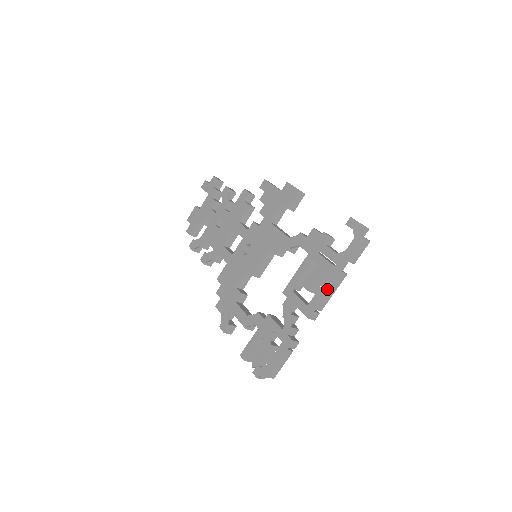
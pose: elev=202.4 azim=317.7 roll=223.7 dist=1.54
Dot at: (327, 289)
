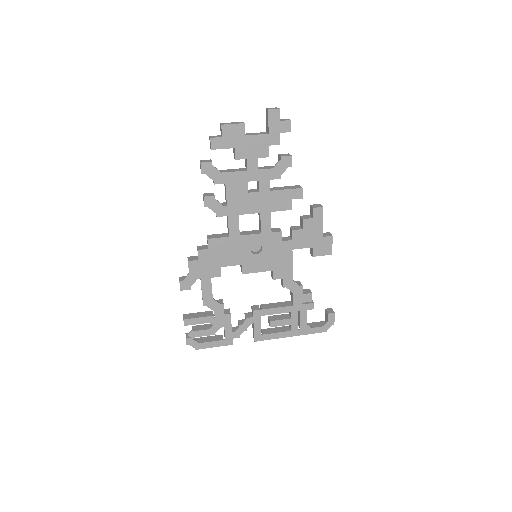
Dot at: occluded
